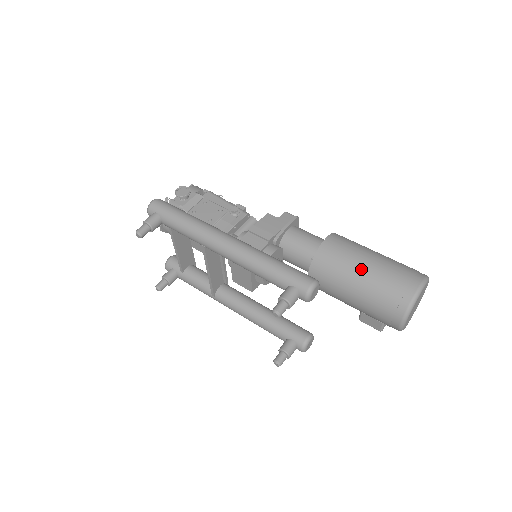
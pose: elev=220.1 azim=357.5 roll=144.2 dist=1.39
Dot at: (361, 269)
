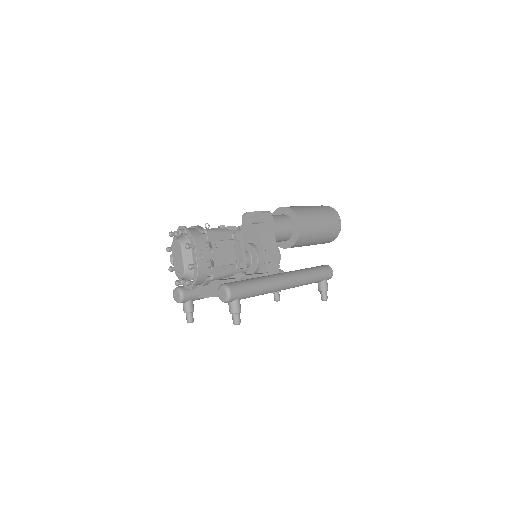
Dot at: (320, 231)
